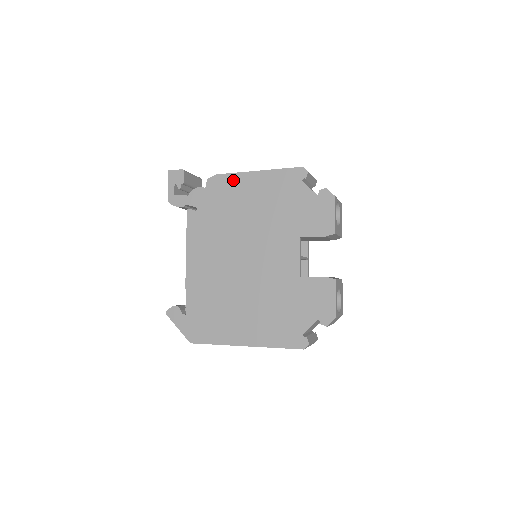
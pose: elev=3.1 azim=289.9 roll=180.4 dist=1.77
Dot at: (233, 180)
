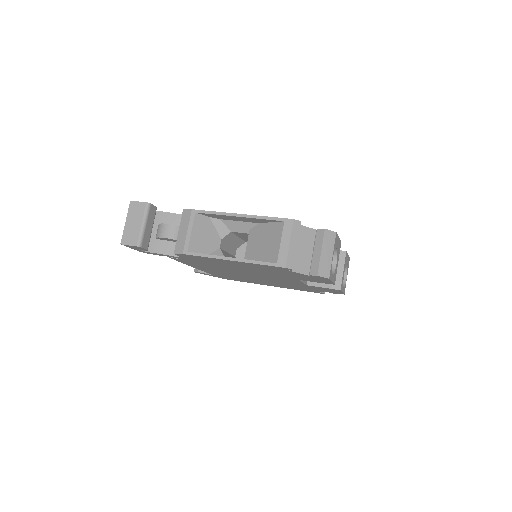
Dot at: occluded
